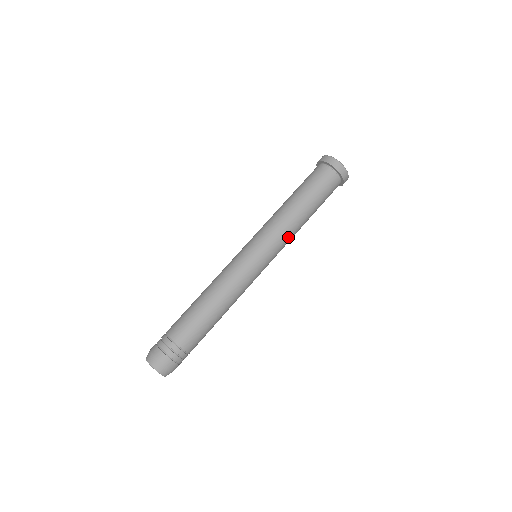
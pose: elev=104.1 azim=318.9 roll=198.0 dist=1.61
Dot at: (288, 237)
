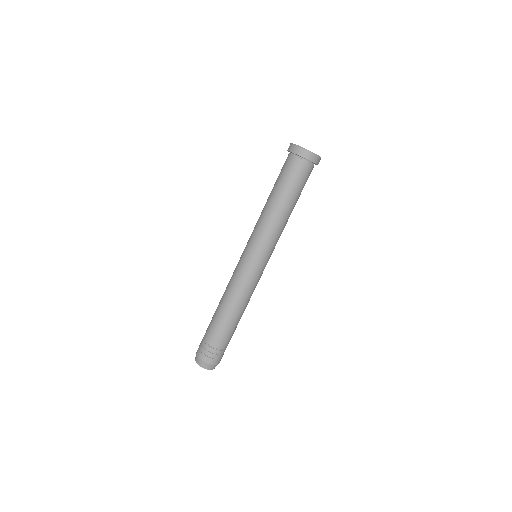
Dot at: occluded
